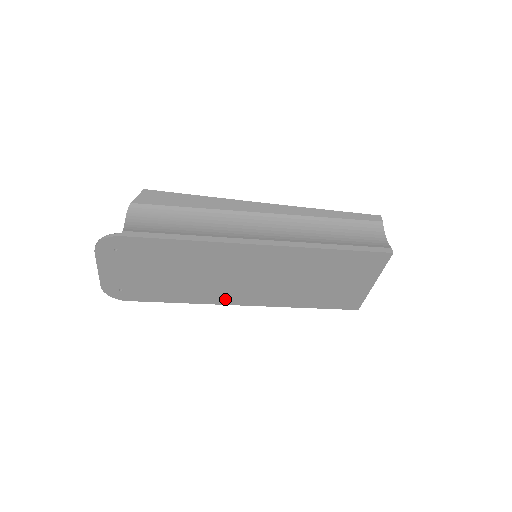
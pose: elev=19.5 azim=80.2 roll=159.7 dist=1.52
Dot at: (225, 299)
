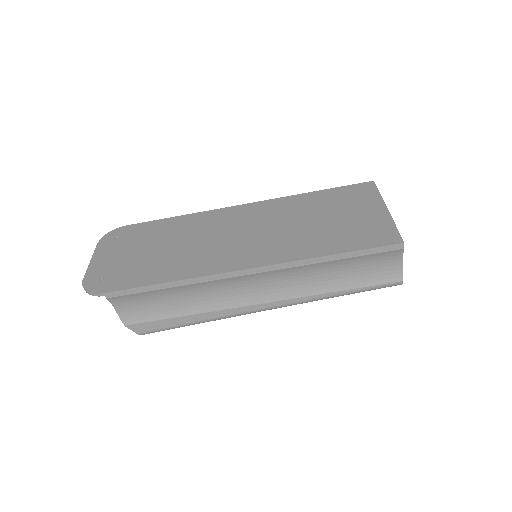
Dot at: (219, 266)
